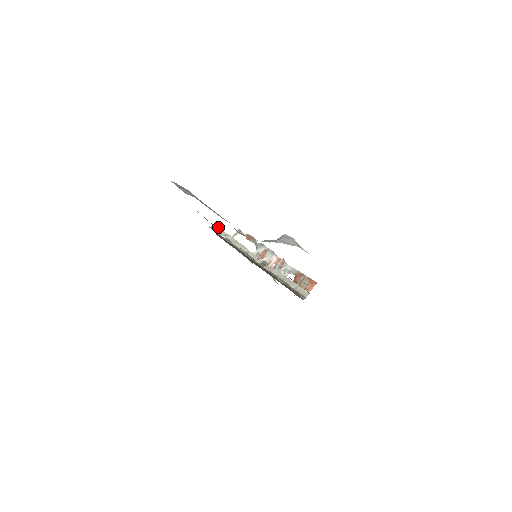
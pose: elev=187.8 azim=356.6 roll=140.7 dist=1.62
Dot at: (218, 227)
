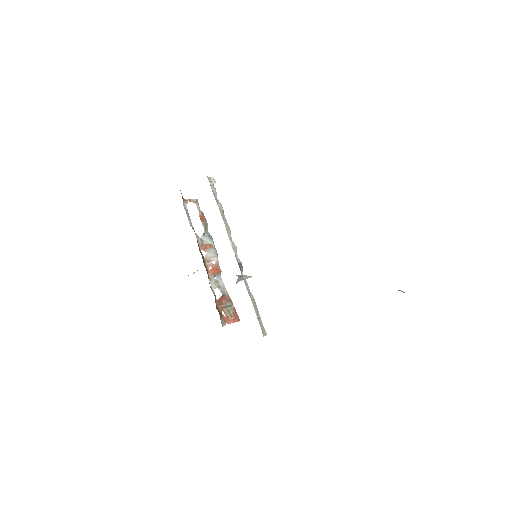
Dot at: (213, 185)
